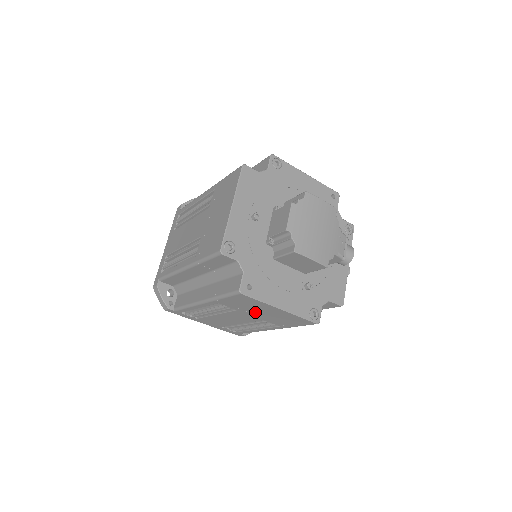
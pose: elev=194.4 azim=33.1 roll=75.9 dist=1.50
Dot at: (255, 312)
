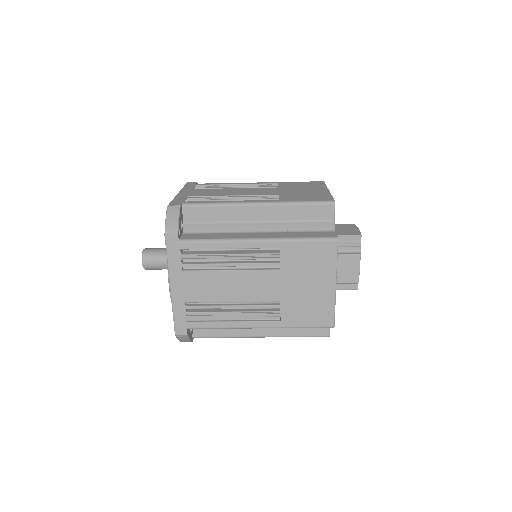
Dot at: occluded
